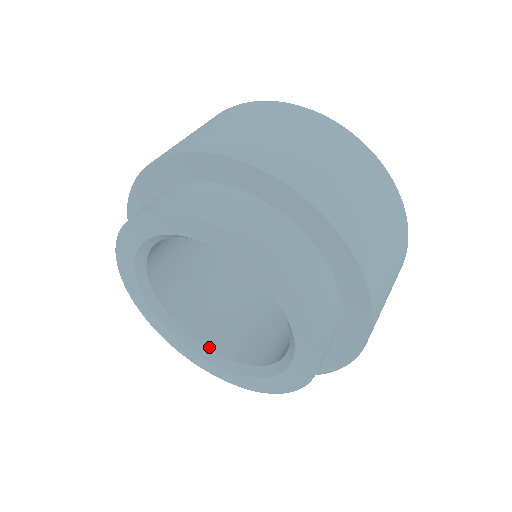
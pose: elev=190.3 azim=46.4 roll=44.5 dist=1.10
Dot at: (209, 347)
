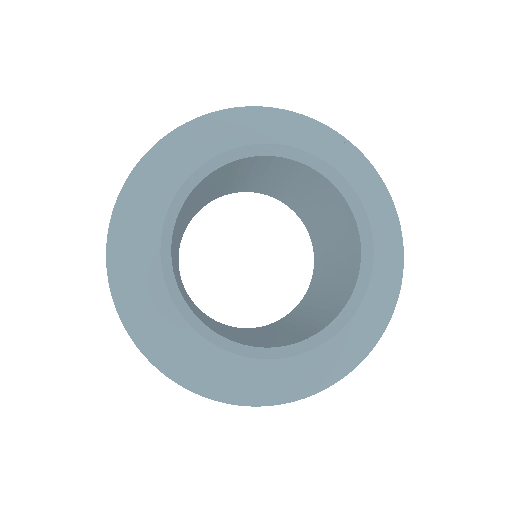
Dot at: occluded
